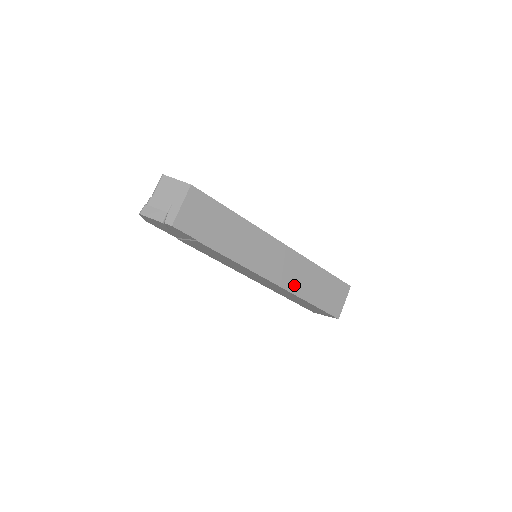
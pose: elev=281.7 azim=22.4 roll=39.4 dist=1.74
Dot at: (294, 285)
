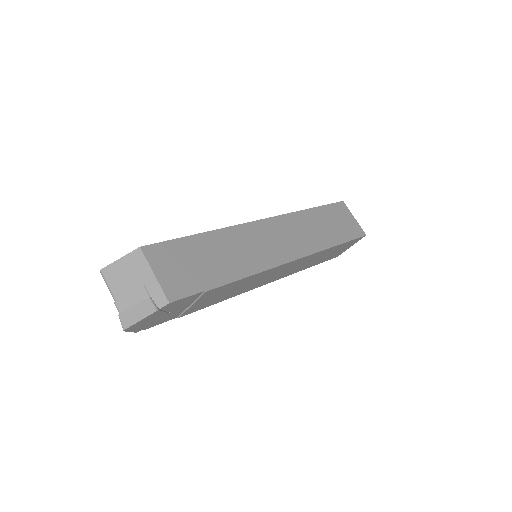
Dot at: (312, 244)
